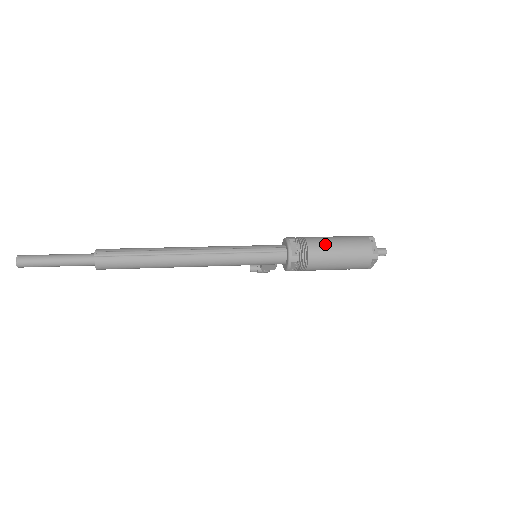
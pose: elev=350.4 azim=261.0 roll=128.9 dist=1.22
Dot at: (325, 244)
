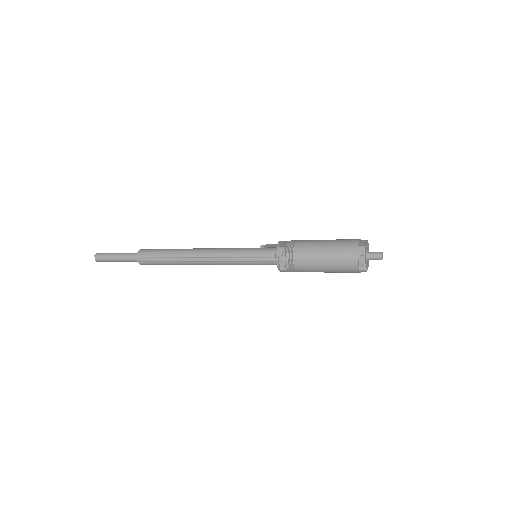
Dot at: (310, 261)
